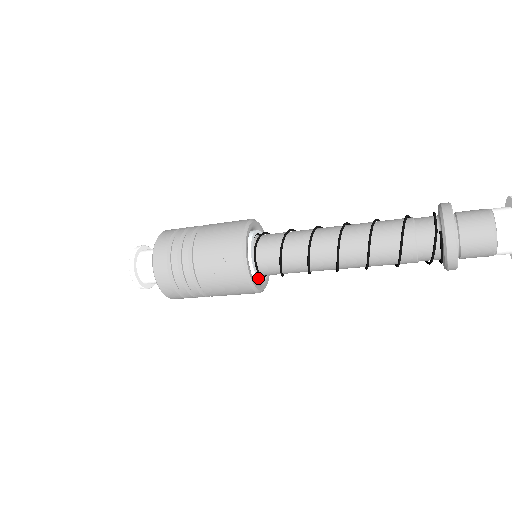
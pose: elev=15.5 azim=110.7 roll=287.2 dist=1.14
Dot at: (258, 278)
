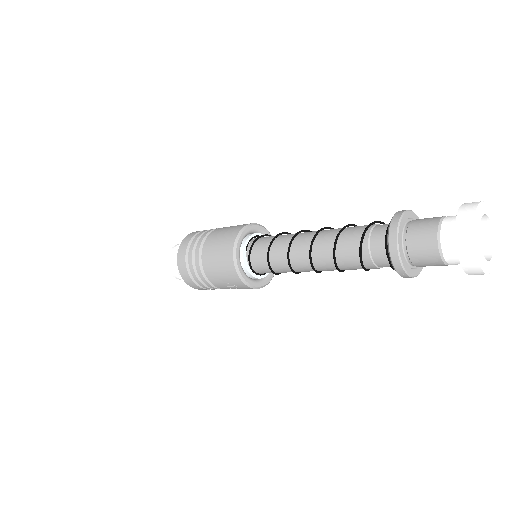
Dot at: (266, 275)
